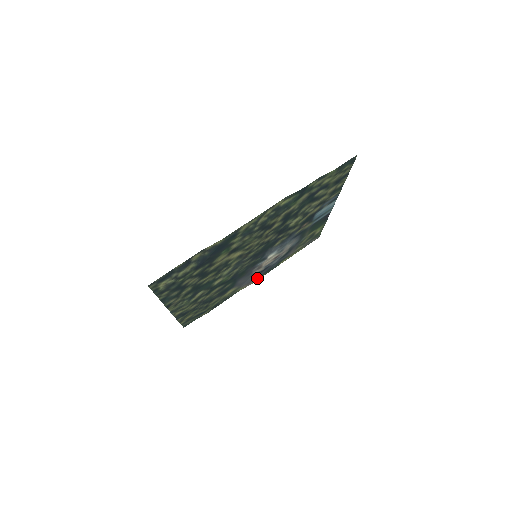
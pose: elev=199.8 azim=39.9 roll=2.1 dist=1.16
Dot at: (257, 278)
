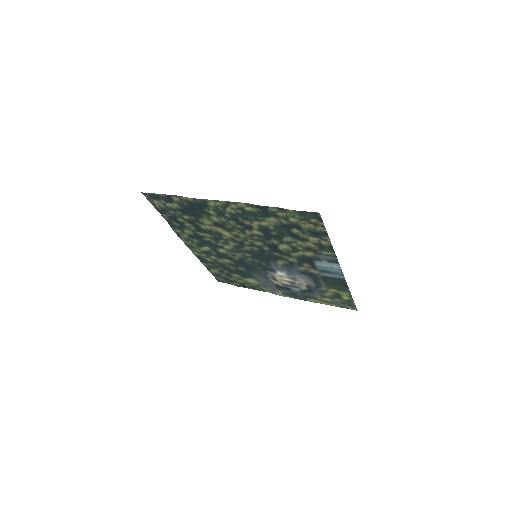
Dot at: (283, 293)
